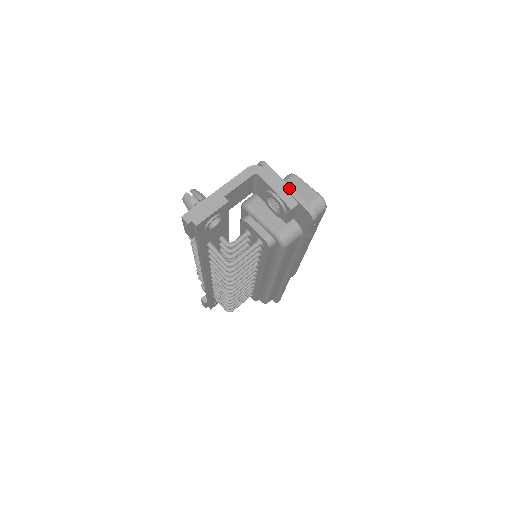
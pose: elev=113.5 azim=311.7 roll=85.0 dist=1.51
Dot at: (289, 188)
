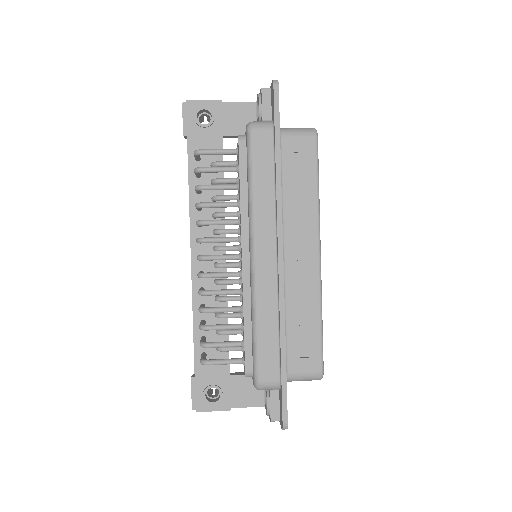
Dot at: occluded
